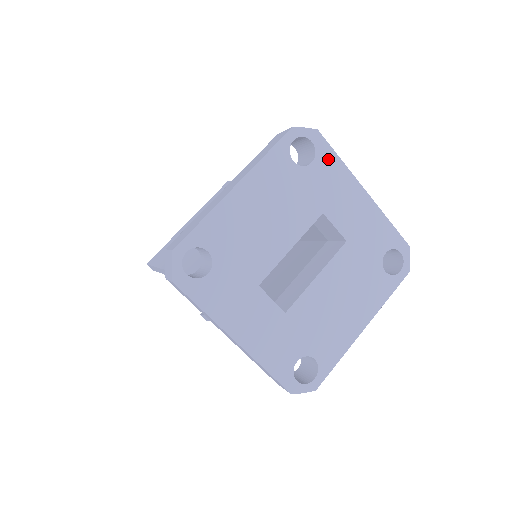
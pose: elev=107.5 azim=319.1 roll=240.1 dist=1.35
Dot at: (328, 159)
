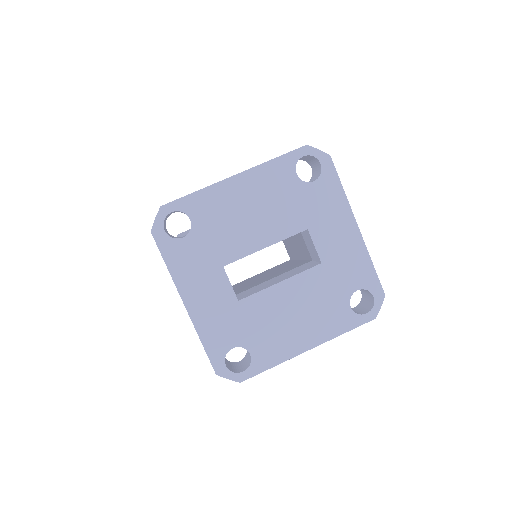
Dot at: (331, 184)
